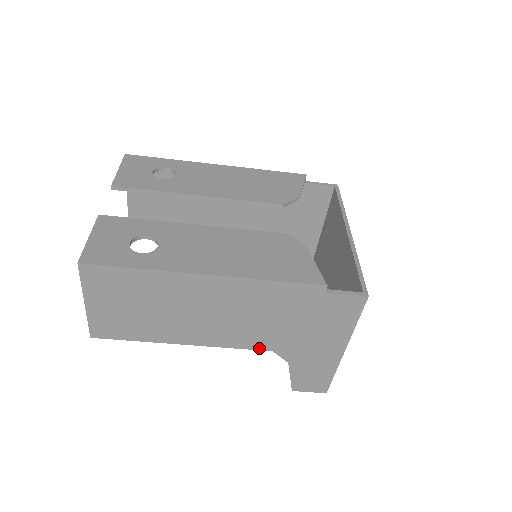
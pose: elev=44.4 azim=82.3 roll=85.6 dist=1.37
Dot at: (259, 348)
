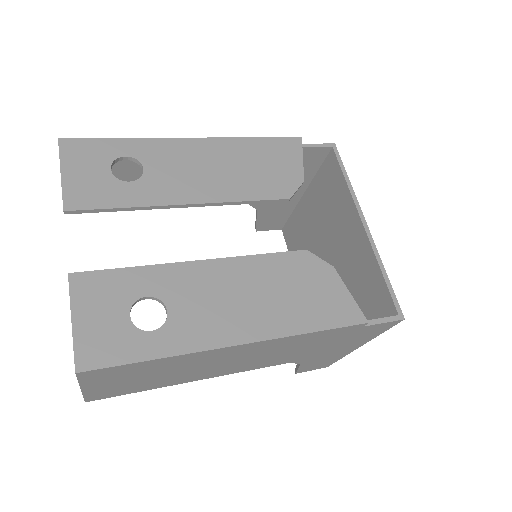
Dot at: (276, 364)
